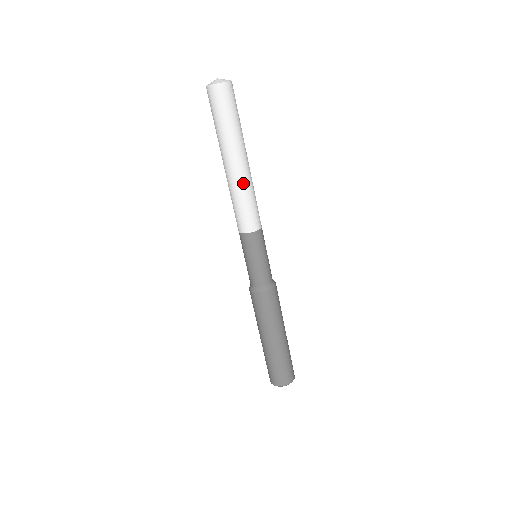
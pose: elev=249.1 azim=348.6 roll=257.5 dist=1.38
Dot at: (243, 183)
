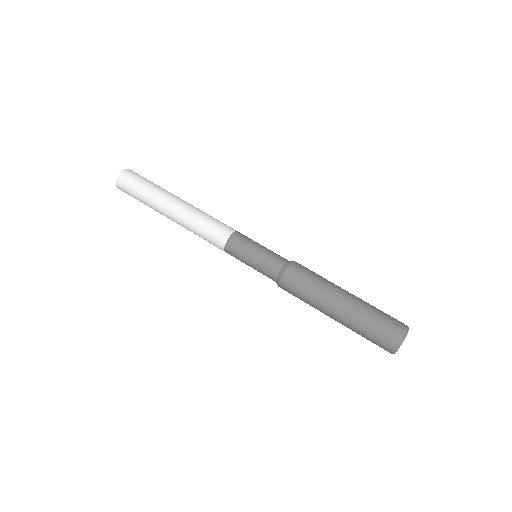
Dot at: (190, 212)
